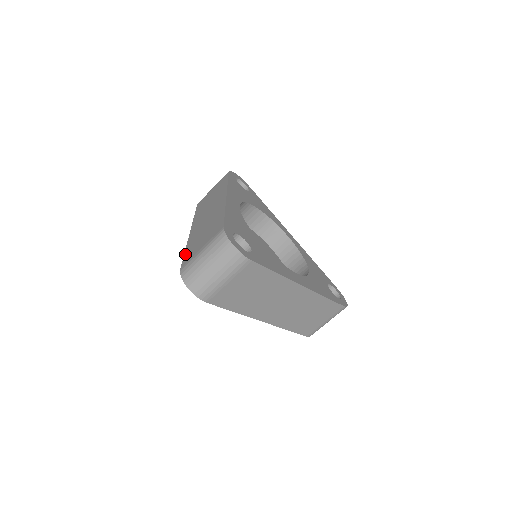
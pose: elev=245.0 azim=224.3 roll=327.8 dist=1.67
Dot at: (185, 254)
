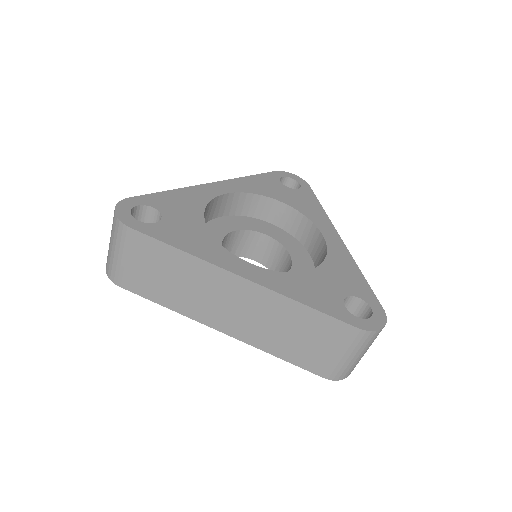
Dot at: occluded
